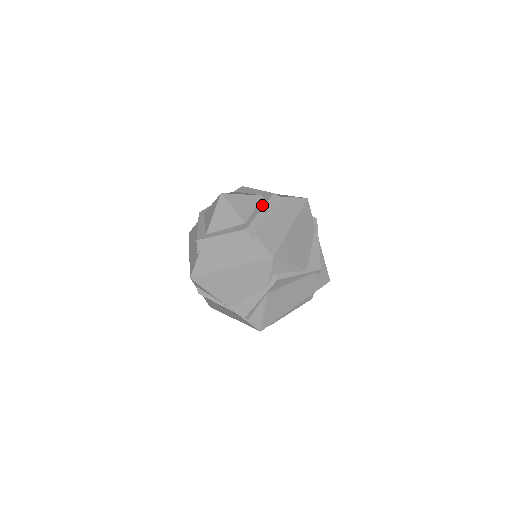
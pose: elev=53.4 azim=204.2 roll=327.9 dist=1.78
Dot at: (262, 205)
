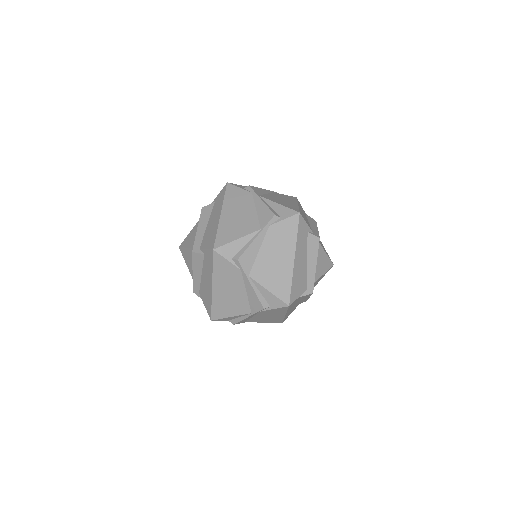
Dot at: occluded
